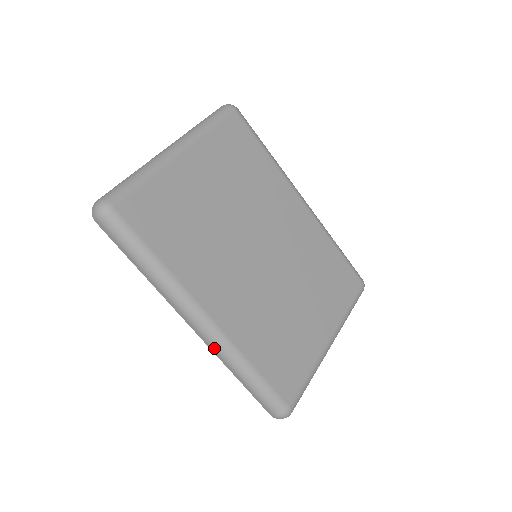
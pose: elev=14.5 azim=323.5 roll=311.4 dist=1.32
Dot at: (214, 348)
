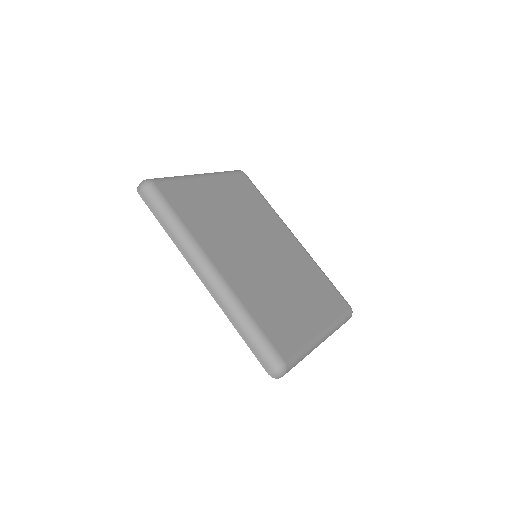
Dot at: (218, 296)
